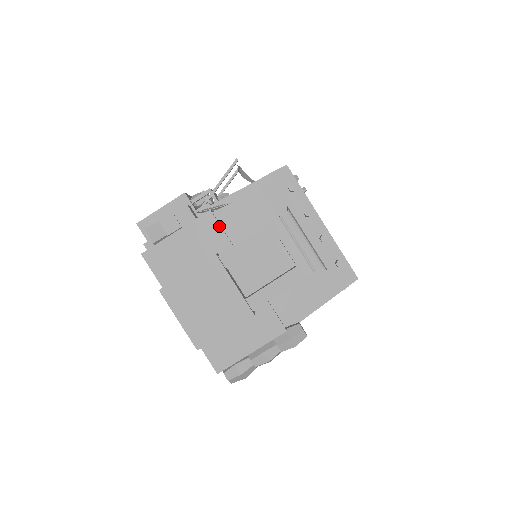
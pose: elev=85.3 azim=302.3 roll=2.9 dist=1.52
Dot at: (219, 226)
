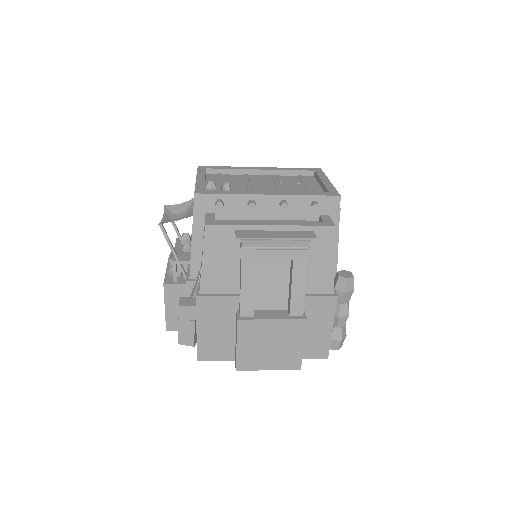
Dot at: (214, 297)
